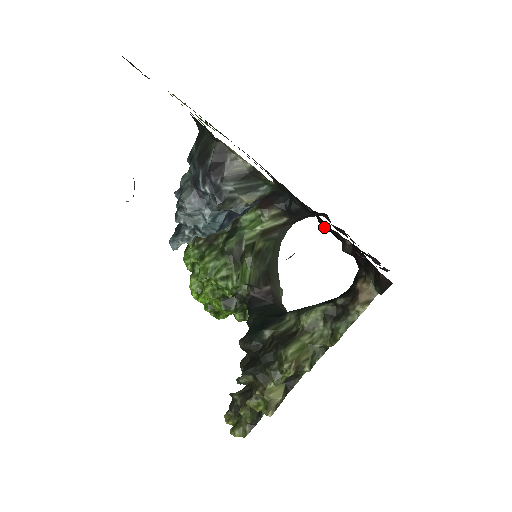
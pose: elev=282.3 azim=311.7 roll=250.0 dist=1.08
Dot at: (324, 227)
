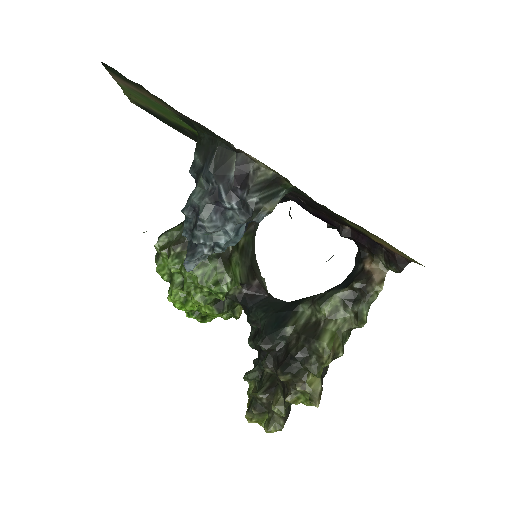
Dot at: (313, 215)
